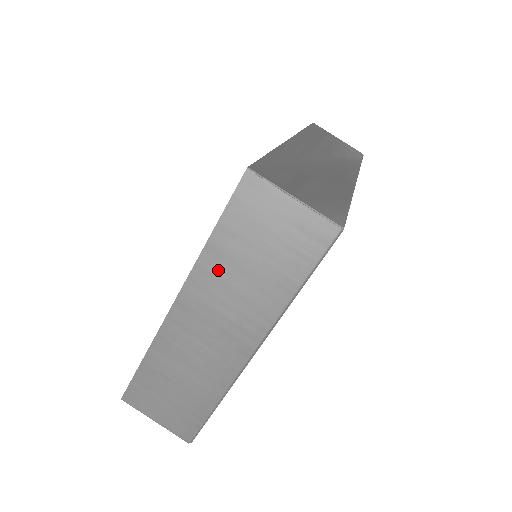
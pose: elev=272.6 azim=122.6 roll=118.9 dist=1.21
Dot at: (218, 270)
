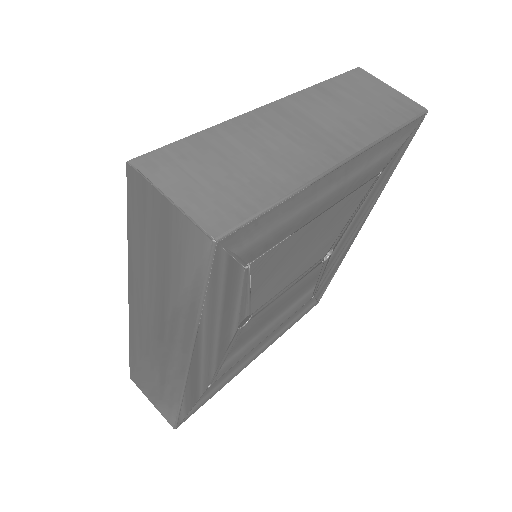
Dot at: (323, 99)
